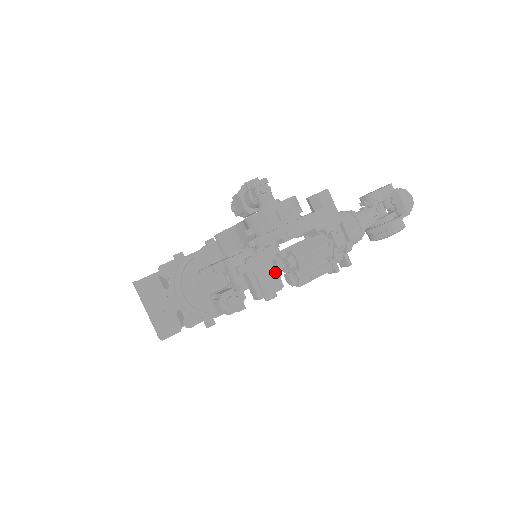
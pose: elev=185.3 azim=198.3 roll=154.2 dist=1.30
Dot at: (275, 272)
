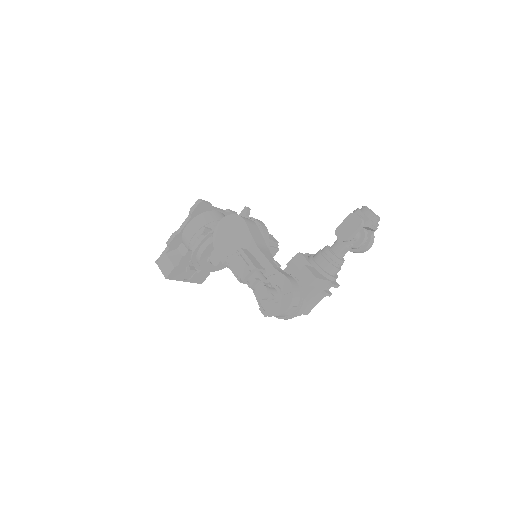
Dot at: occluded
